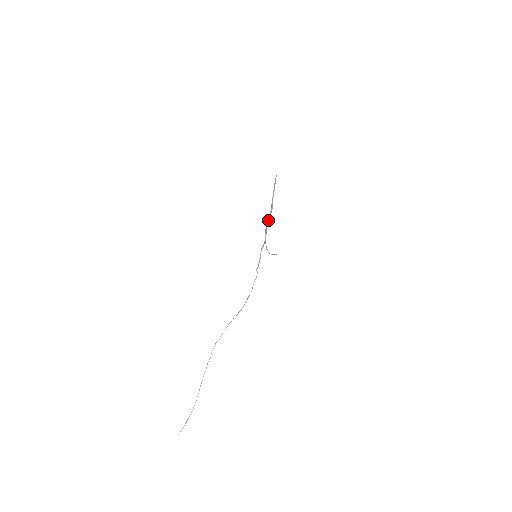
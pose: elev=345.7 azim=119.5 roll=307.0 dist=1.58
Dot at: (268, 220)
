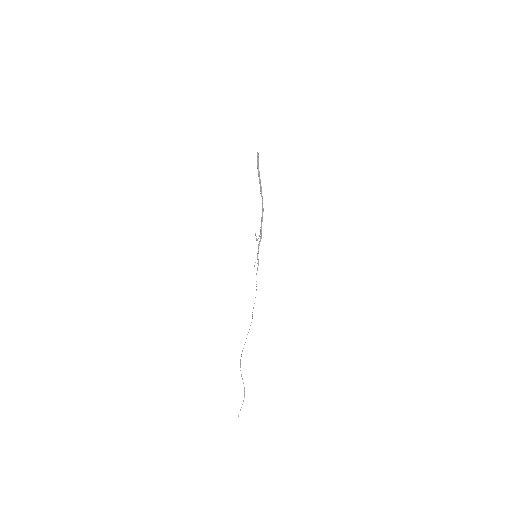
Dot at: (262, 216)
